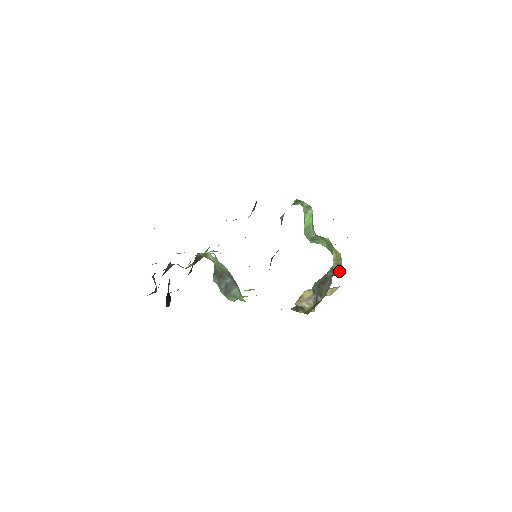
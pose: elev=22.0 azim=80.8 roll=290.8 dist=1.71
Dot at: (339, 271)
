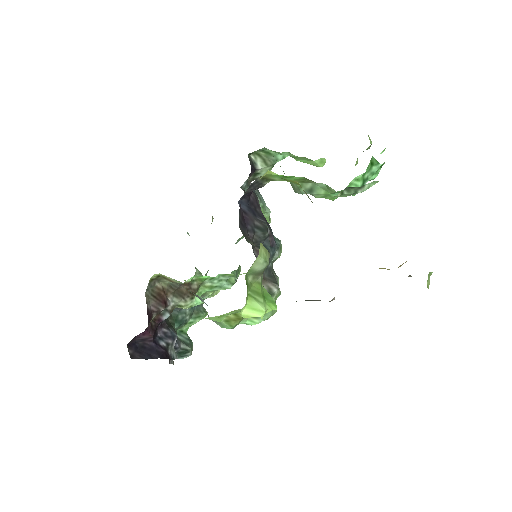
Dot at: occluded
